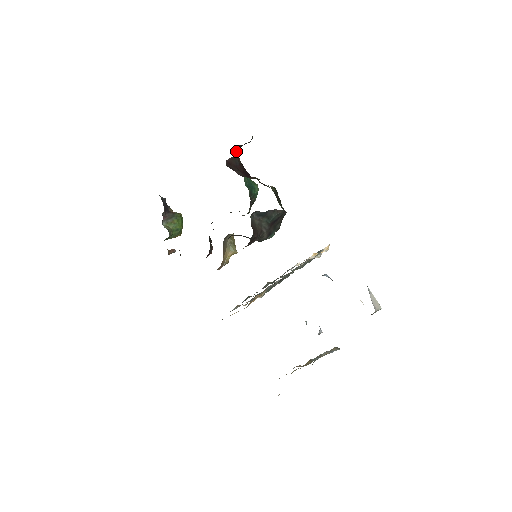
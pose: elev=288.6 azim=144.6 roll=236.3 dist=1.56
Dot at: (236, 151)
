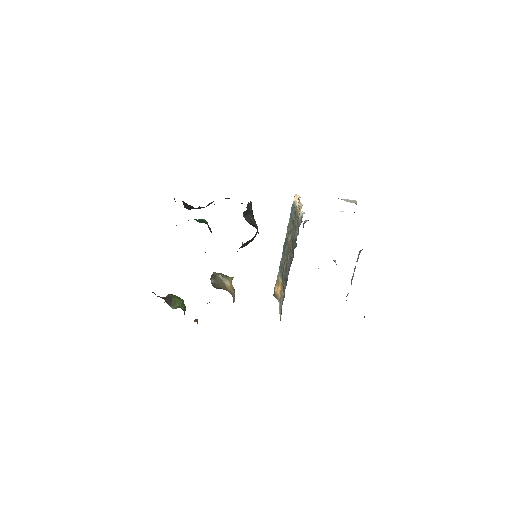
Dot at: occluded
